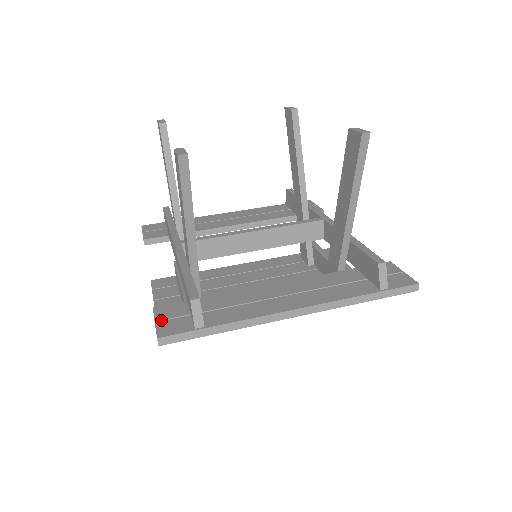
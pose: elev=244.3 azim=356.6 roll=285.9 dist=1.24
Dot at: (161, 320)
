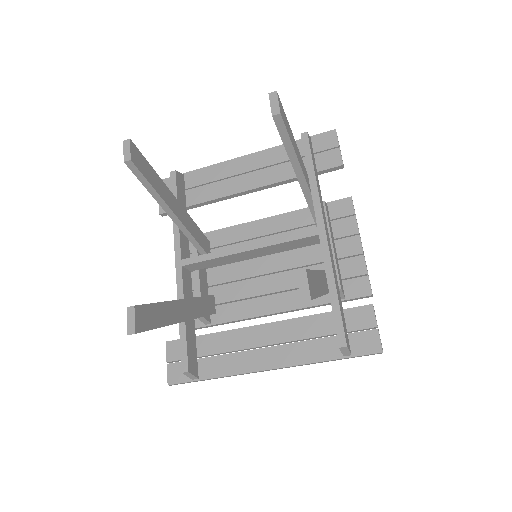
Dot at: (171, 362)
